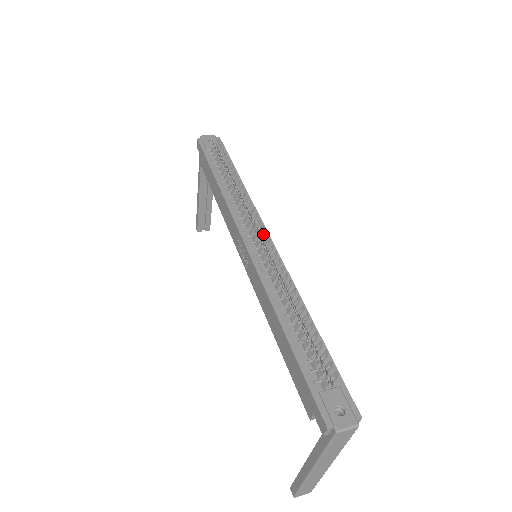
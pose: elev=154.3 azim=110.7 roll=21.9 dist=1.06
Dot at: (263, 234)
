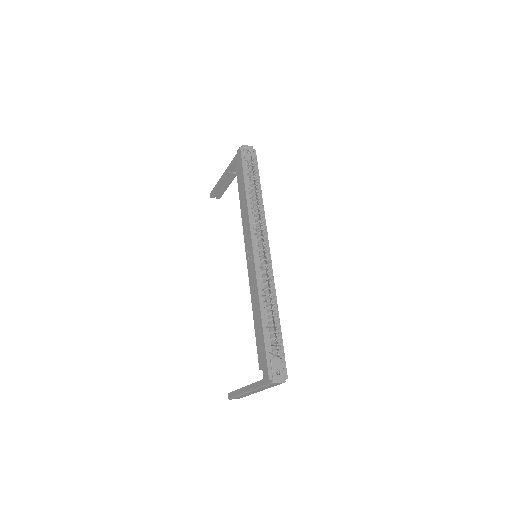
Dot at: (267, 248)
